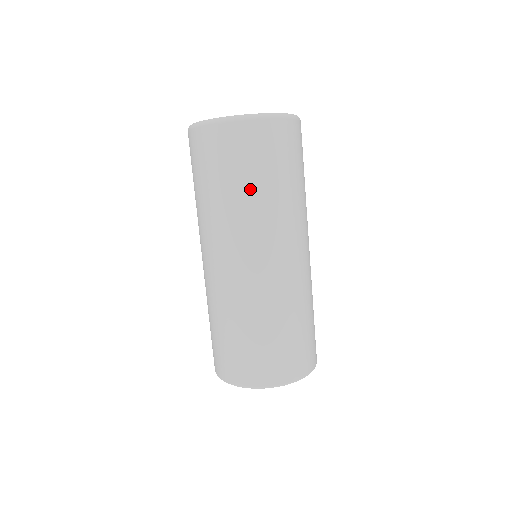
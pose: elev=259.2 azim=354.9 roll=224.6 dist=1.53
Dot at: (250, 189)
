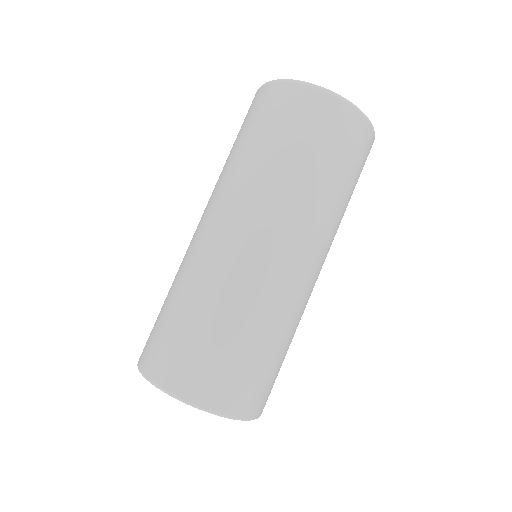
Dot at: (264, 152)
